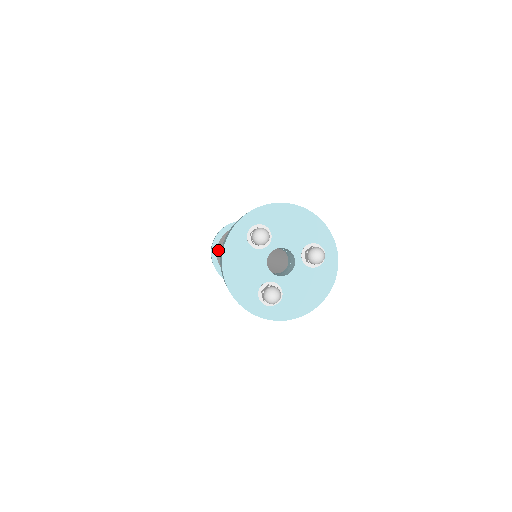
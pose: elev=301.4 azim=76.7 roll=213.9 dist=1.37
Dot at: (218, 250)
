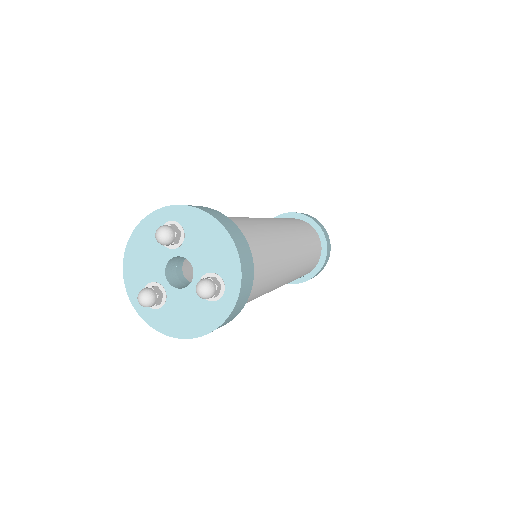
Dot at: occluded
